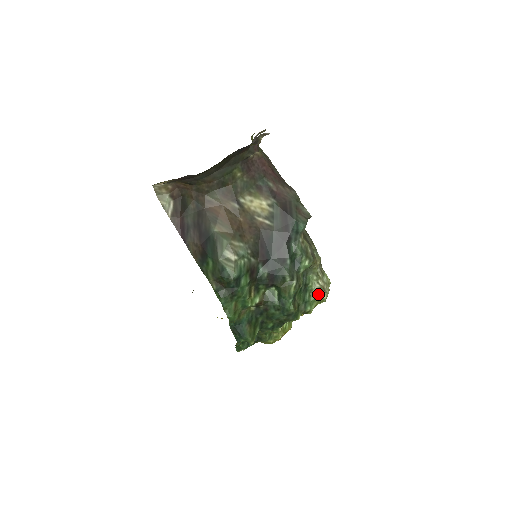
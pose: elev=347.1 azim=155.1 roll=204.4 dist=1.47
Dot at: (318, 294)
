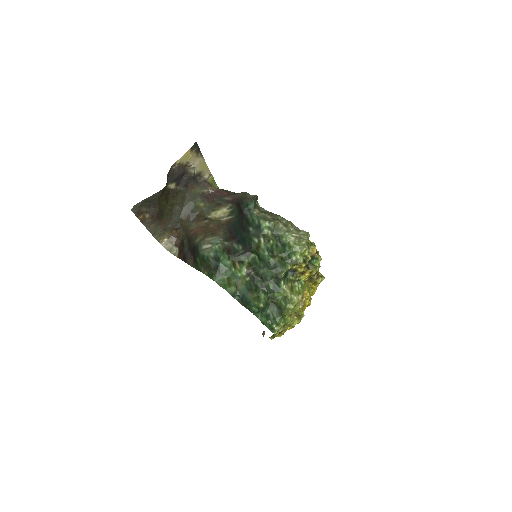
Dot at: (296, 243)
